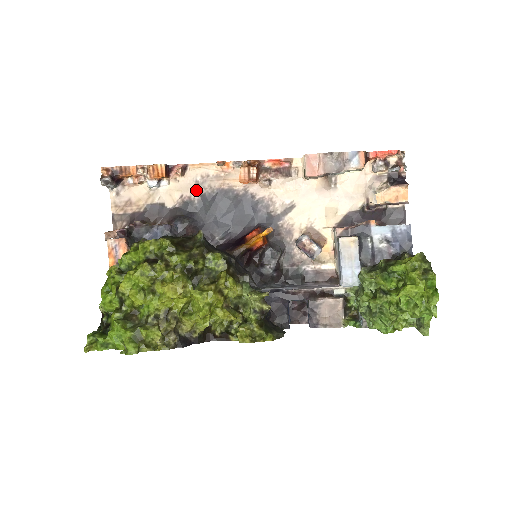
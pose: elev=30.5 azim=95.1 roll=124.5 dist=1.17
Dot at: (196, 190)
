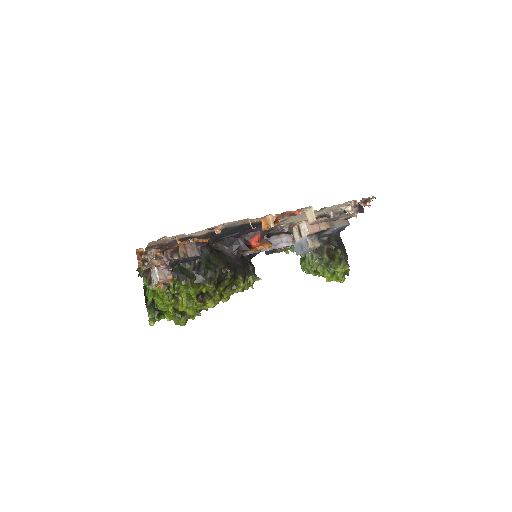
Dot at: occluded
